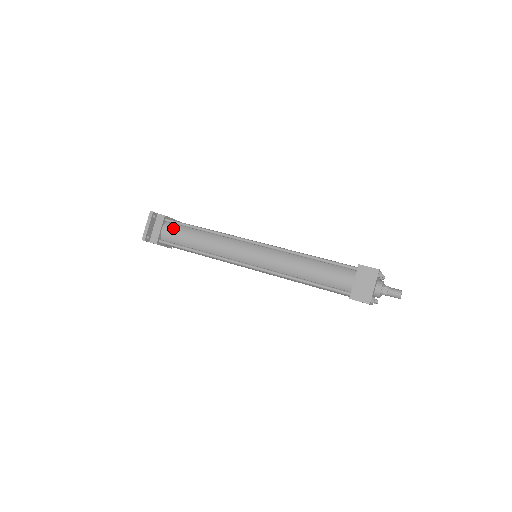
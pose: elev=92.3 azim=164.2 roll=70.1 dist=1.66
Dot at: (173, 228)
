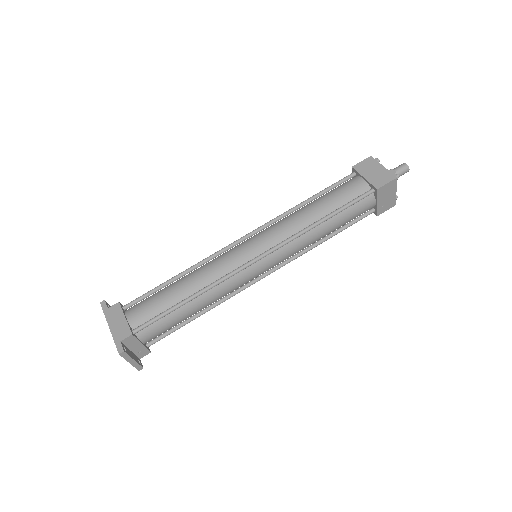
Dot at: (153, 329)
